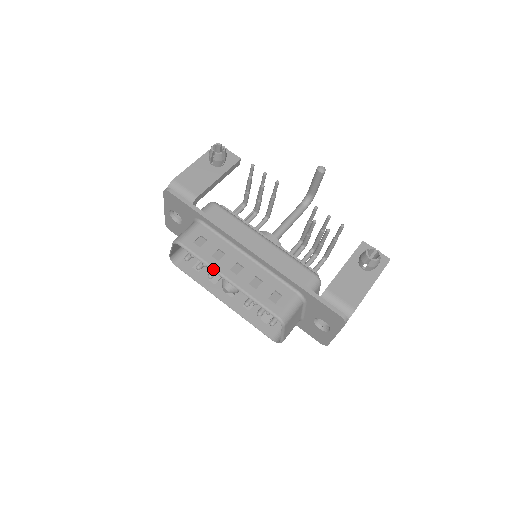
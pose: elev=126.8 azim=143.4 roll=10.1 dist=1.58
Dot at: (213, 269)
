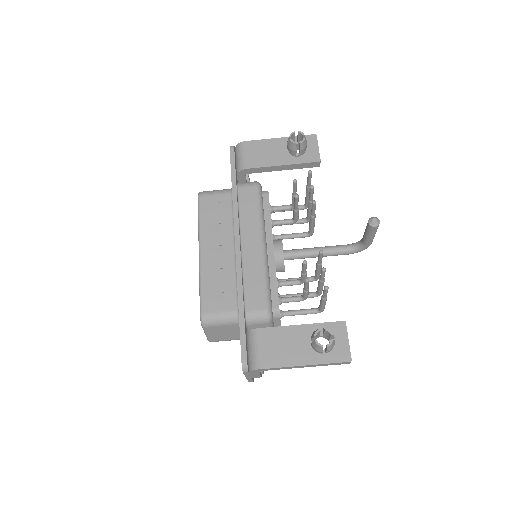
Dot at: (199, 235)
